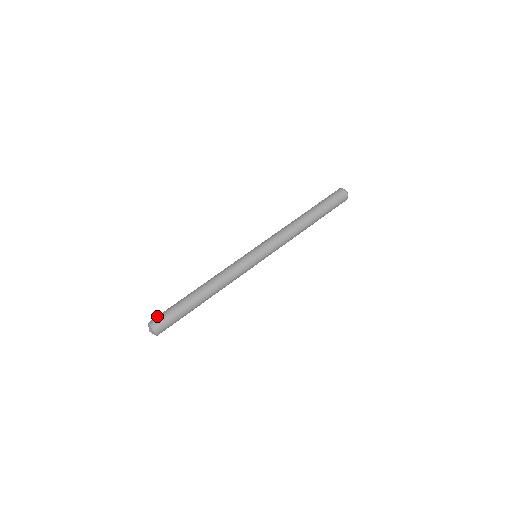
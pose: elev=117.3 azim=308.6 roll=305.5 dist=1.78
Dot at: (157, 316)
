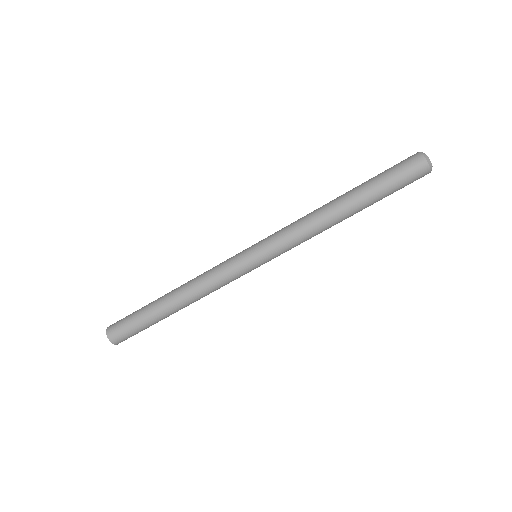
Dot at: (117, 325)
